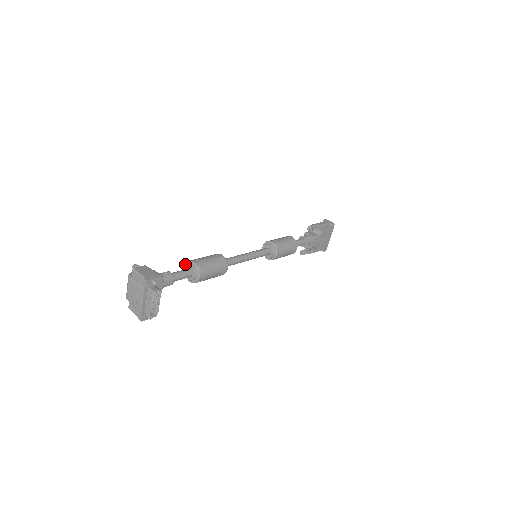
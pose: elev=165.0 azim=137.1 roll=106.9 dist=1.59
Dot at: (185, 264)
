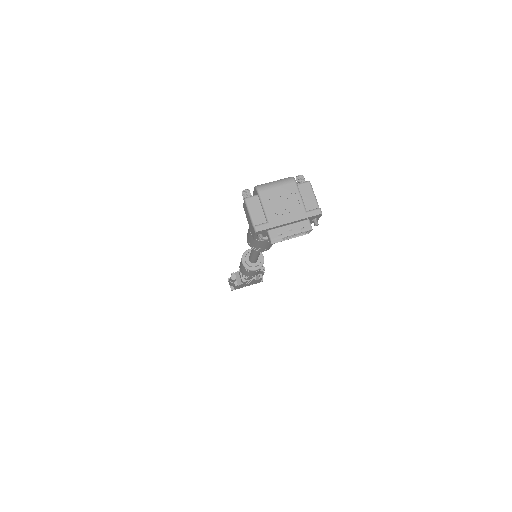
Dot at: occluded
